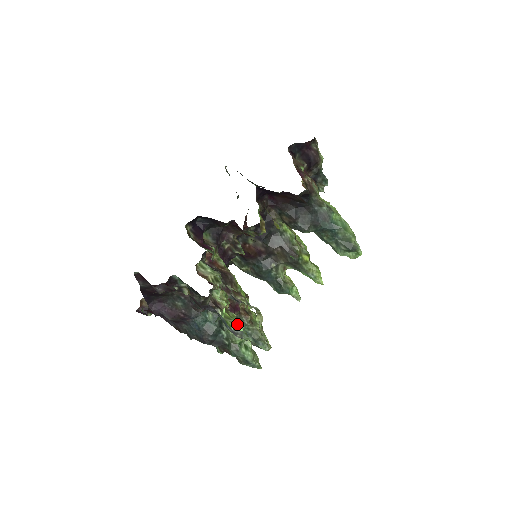
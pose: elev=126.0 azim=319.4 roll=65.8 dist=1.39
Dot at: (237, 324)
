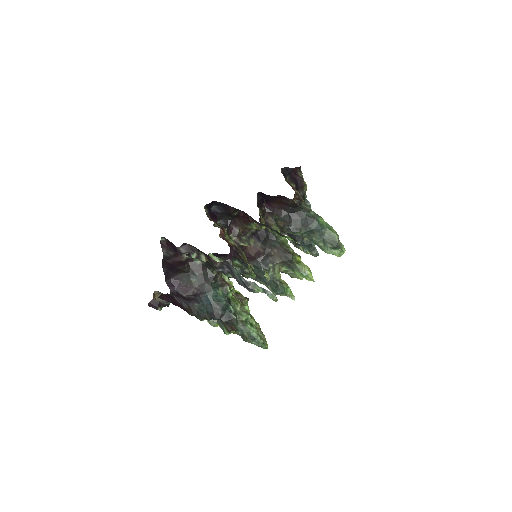
Dot at: (243, 303)
